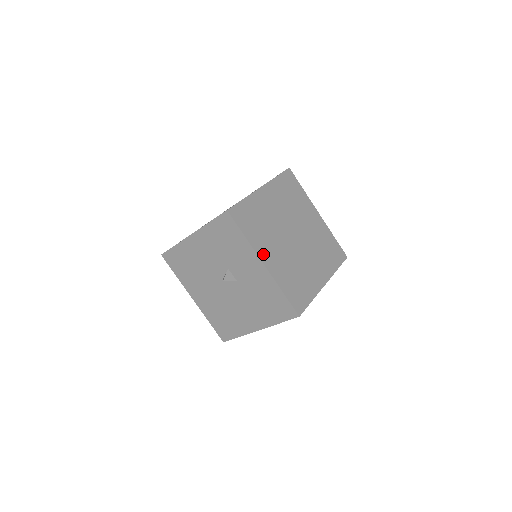
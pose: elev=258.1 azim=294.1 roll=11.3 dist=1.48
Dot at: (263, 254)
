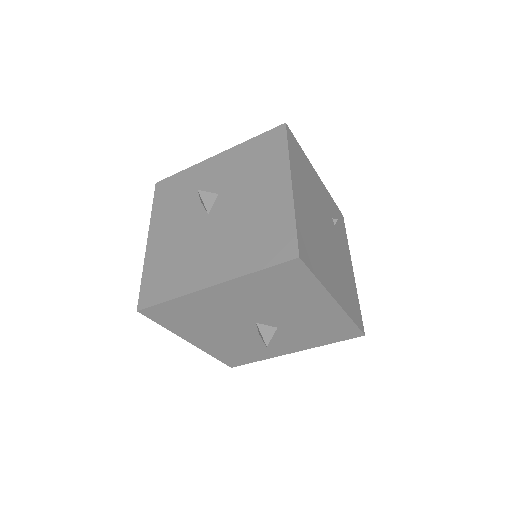
Dot at: occluded
